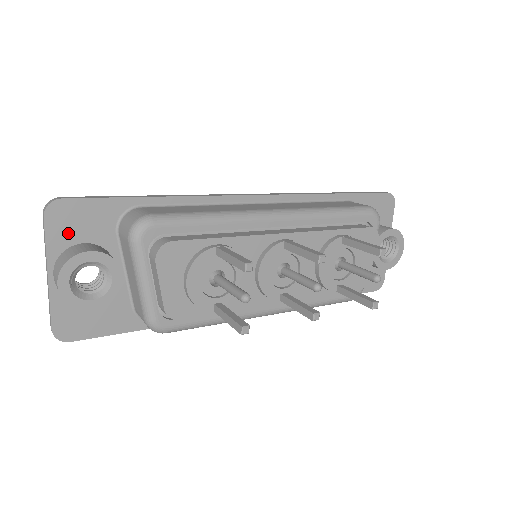
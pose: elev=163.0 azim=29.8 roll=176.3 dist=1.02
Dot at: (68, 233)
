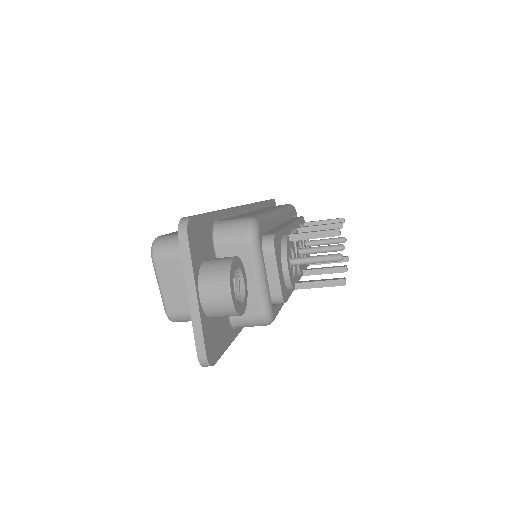
Dot at: (198, 251)
